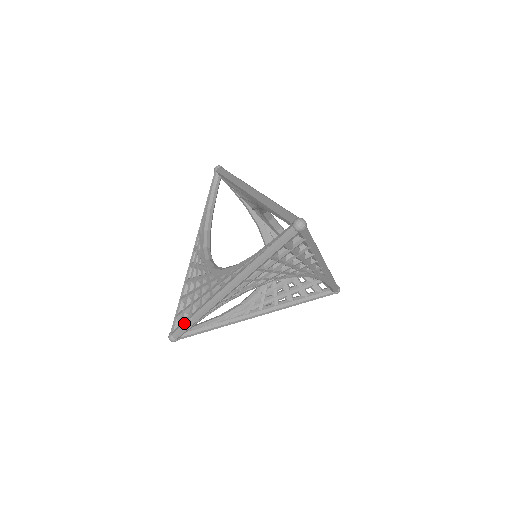
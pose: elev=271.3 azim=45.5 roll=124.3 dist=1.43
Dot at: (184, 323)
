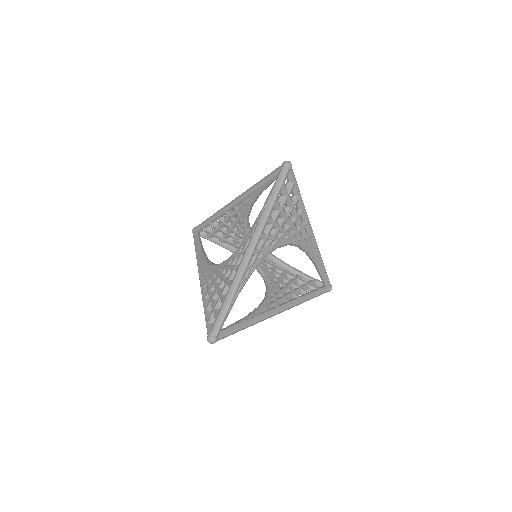
Dot at: (220, 312)
